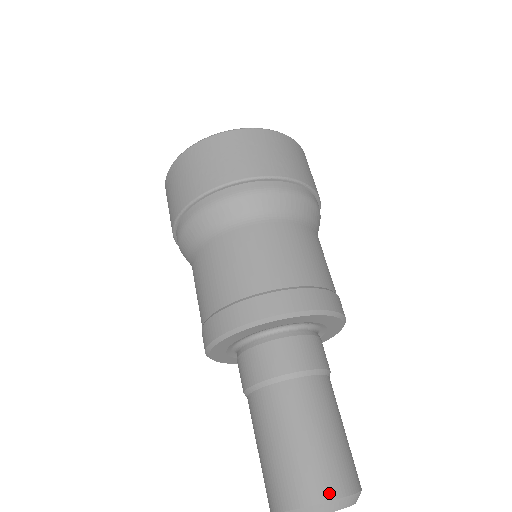
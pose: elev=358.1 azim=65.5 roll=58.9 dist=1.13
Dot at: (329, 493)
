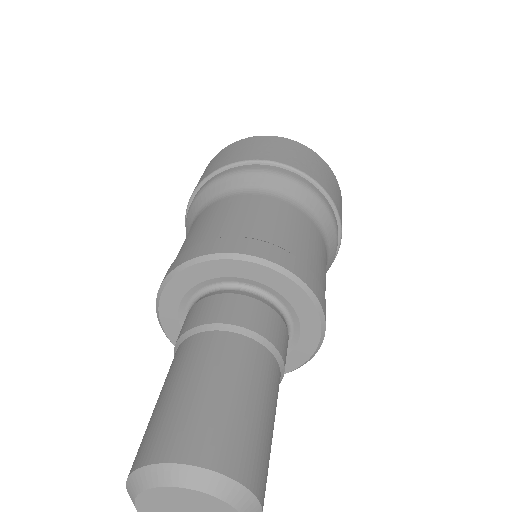
Dot at: (169, 453)
